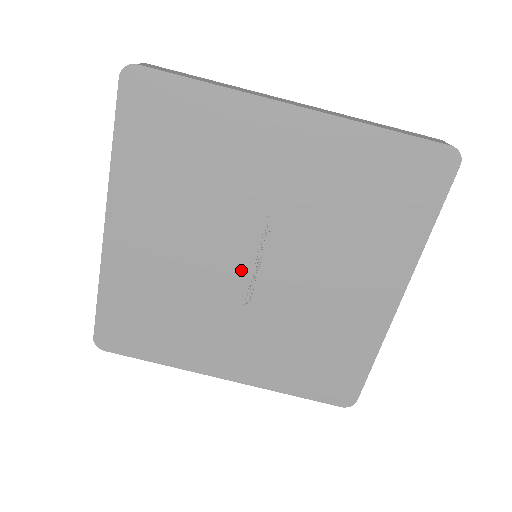
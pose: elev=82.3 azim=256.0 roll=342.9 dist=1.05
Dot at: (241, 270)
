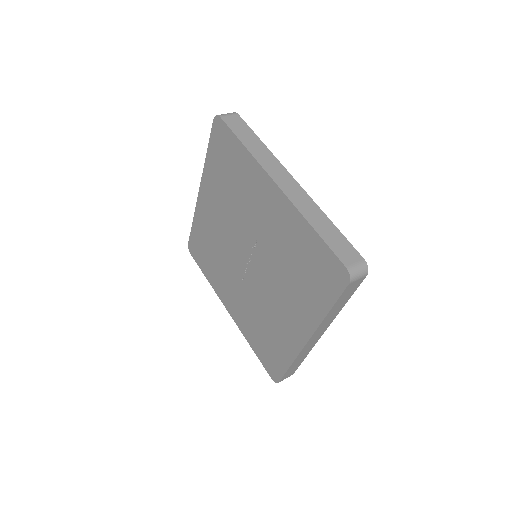
Dot at: (242, 258)
